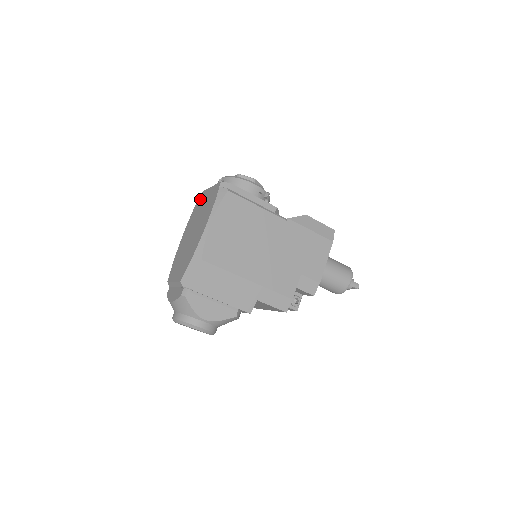
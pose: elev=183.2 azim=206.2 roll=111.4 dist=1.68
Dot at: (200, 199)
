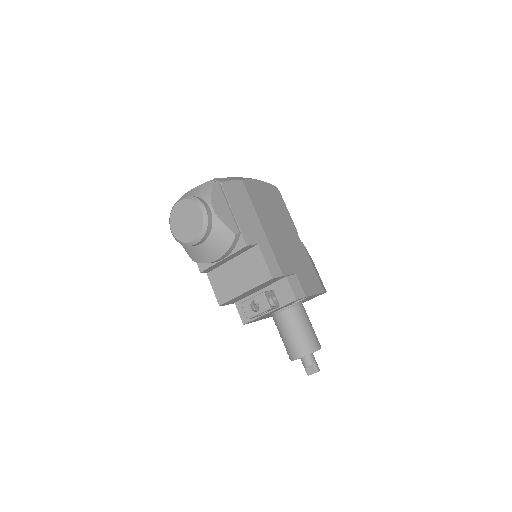
Dot at: occluded
